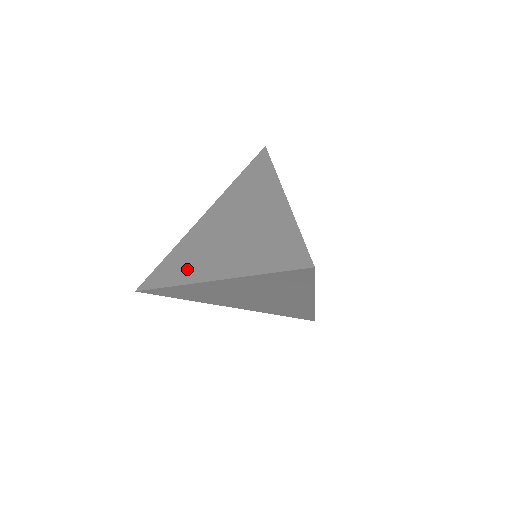
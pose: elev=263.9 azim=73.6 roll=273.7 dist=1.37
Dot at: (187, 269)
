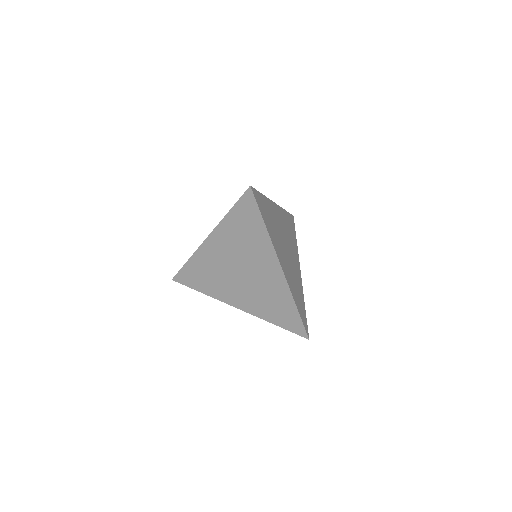
Dot at: (212, 287)
